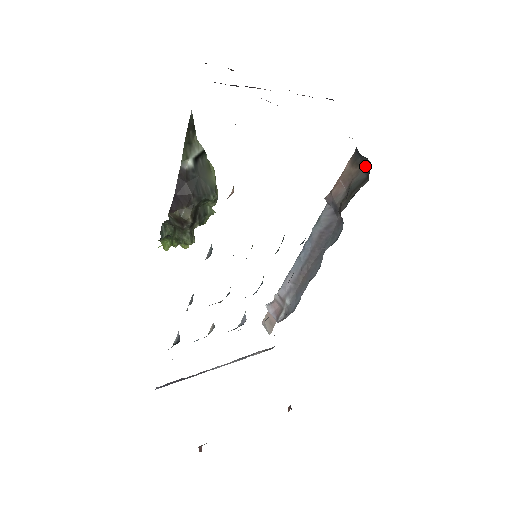
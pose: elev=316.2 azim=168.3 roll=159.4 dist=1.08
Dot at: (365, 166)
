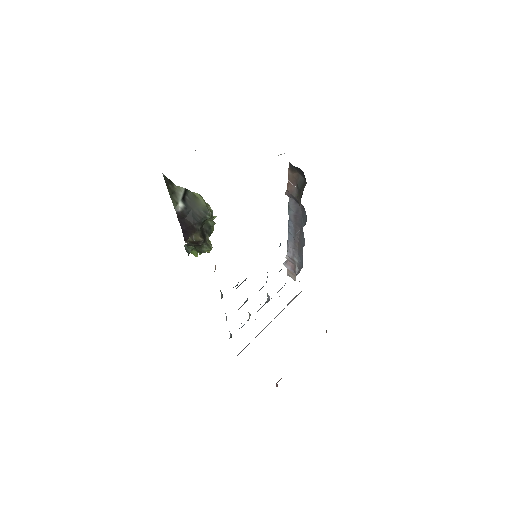
Dot at: (300, 172)
